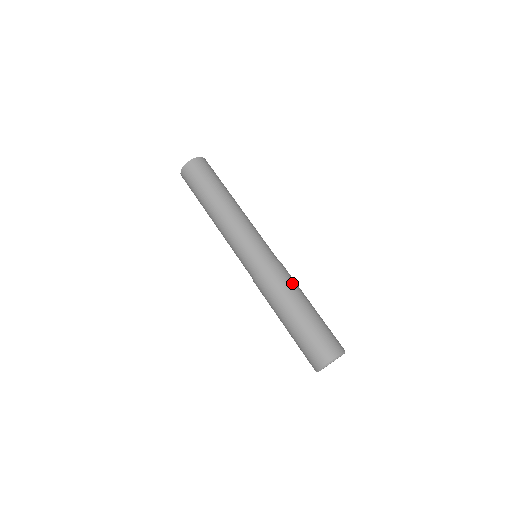
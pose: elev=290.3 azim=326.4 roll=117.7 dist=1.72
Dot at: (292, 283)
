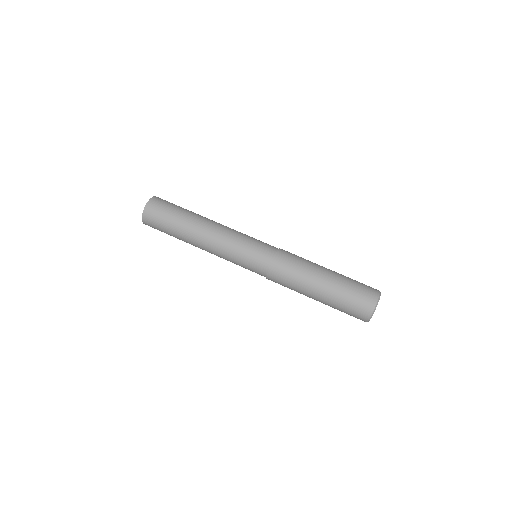
Dot at: (304, 259)
